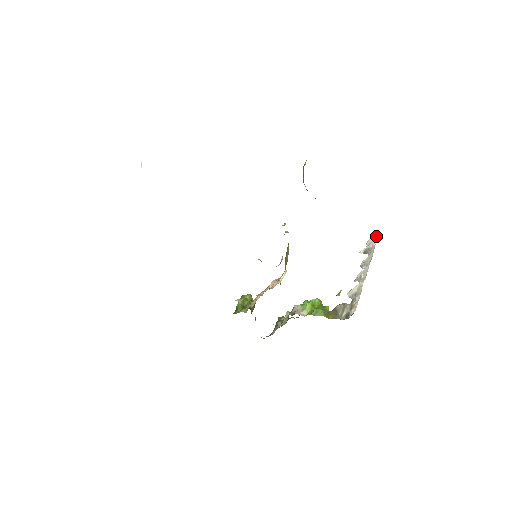
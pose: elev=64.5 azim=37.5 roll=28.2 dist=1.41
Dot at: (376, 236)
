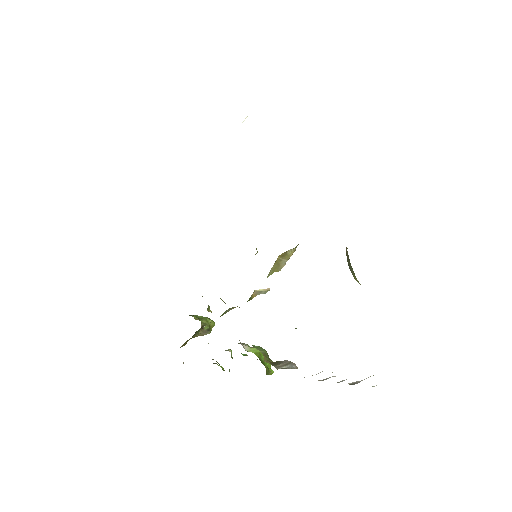
Dot at: occluded
